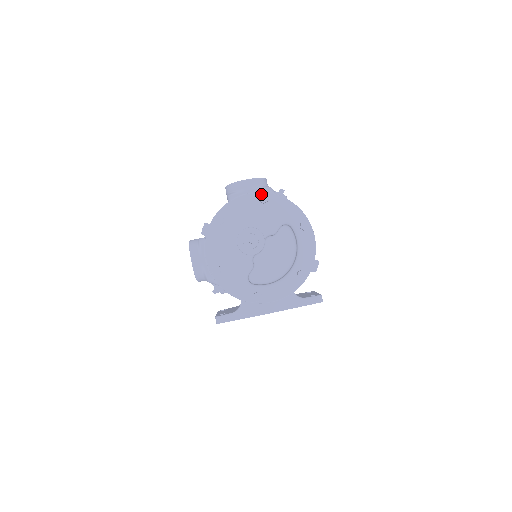
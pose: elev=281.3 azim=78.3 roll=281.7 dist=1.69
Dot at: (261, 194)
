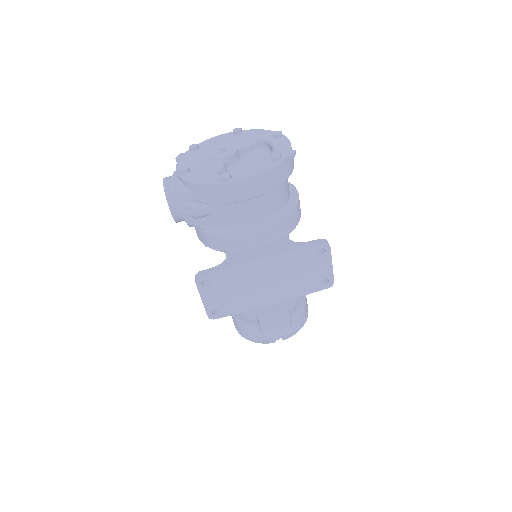
Dot at: occluded
